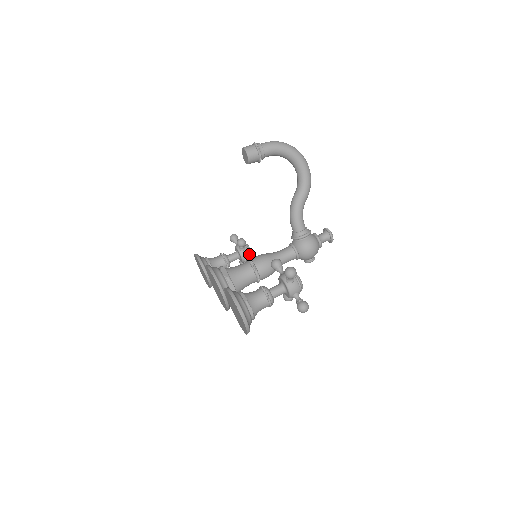
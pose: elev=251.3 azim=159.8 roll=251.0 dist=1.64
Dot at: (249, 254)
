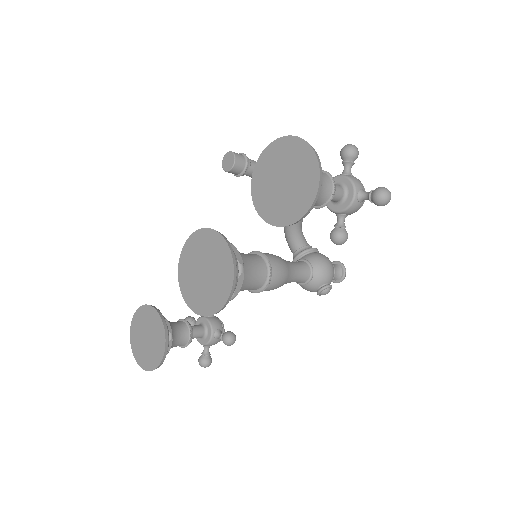
Dot at: (221, 325)
